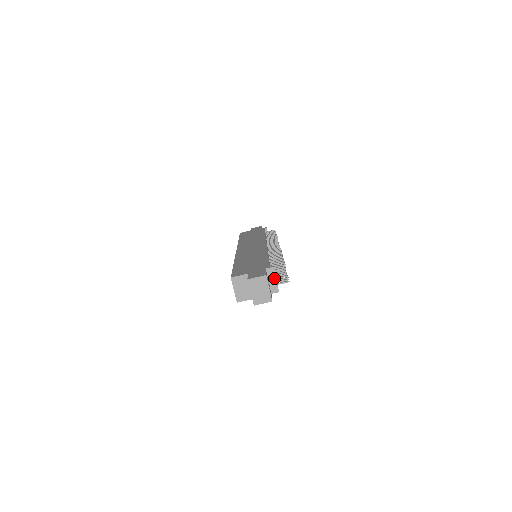
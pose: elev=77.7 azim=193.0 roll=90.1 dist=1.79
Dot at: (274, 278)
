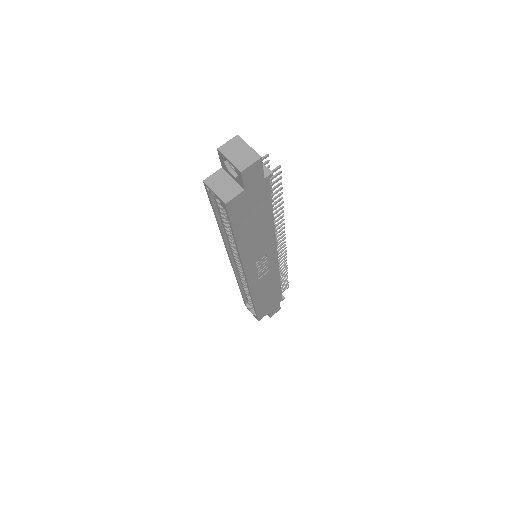
Dot at: occluded
